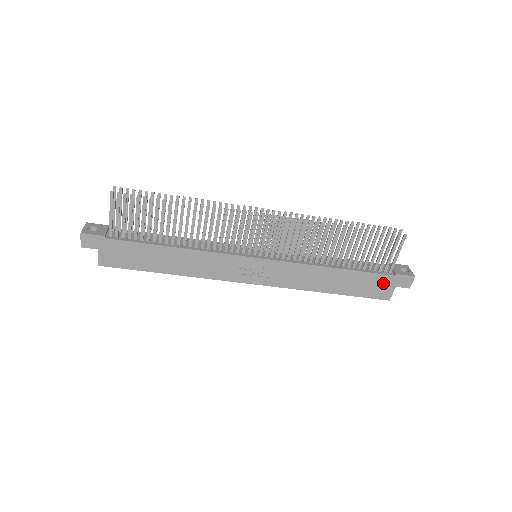
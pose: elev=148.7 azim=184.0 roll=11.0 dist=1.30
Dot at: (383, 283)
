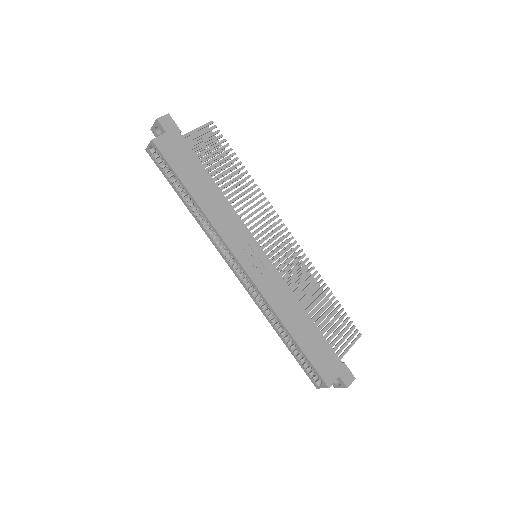
Dot at: (332, 363)
